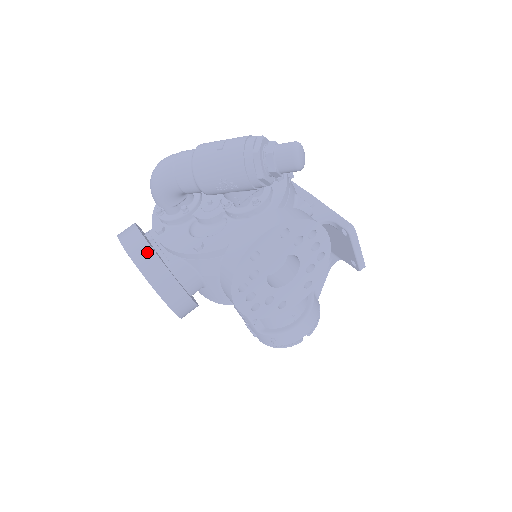
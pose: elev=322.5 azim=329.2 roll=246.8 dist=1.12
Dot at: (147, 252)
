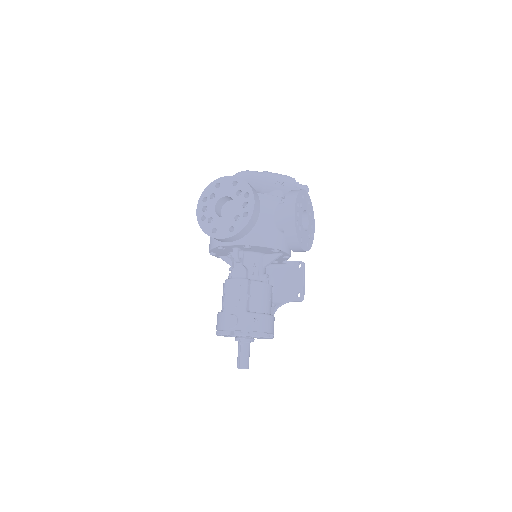
Dot at: occluded
